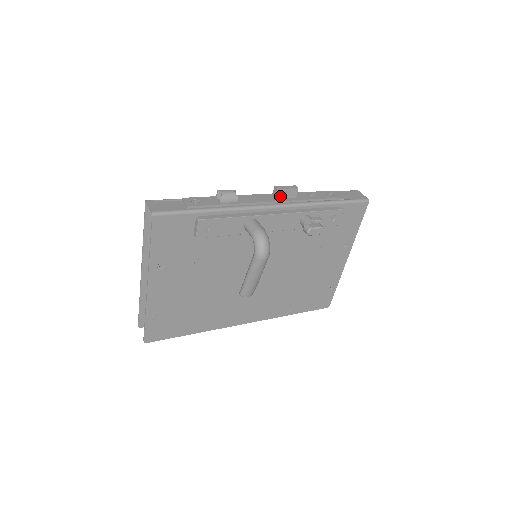
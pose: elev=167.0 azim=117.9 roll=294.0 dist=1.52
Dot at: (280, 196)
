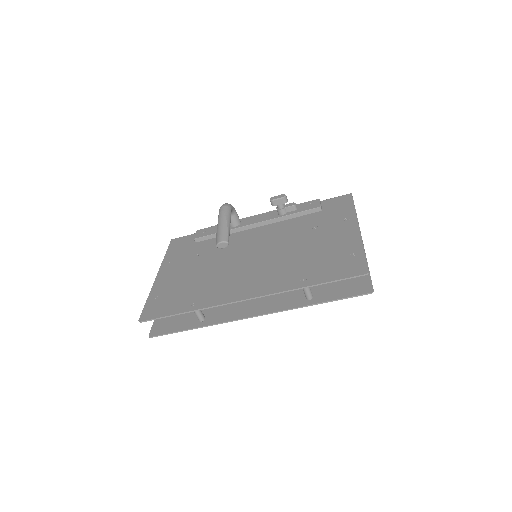
Dot at: occluded
